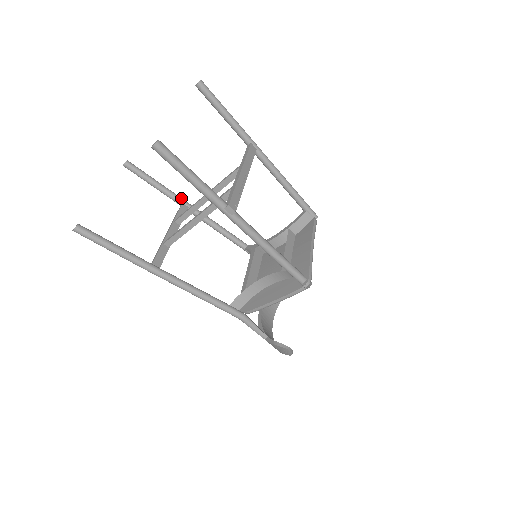
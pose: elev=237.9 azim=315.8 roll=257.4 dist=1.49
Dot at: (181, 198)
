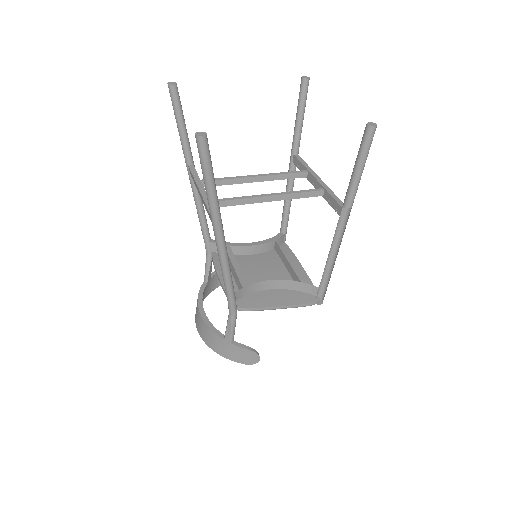
Dot at: occluded
